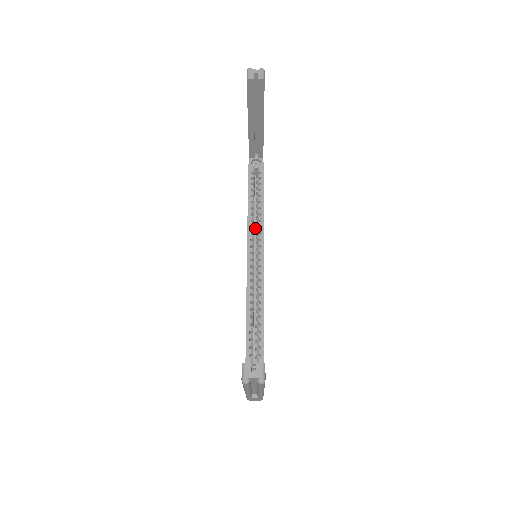
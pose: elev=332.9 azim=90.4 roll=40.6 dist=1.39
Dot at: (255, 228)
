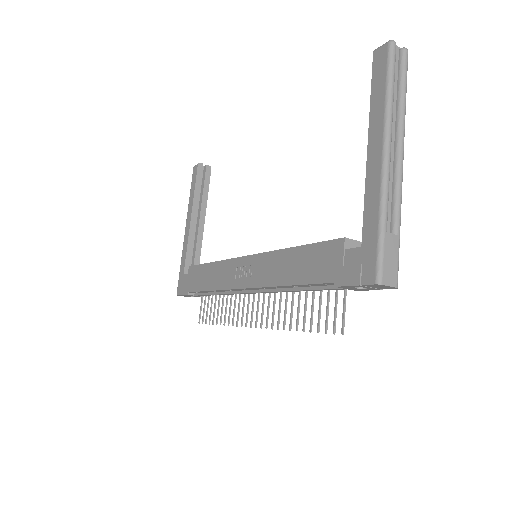
Dot at: occluded
